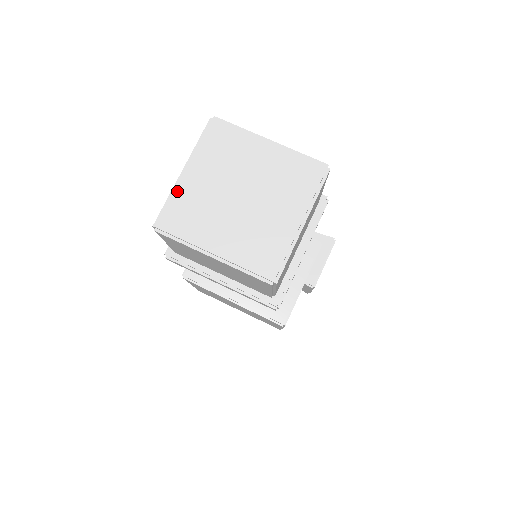
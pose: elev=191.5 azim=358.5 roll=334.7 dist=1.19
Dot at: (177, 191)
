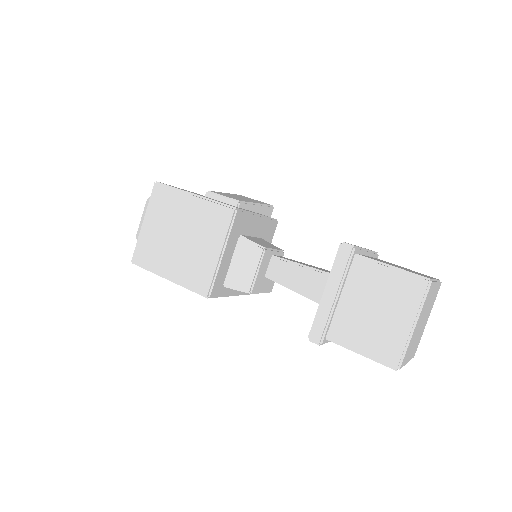
Dot at: (411, 341)
